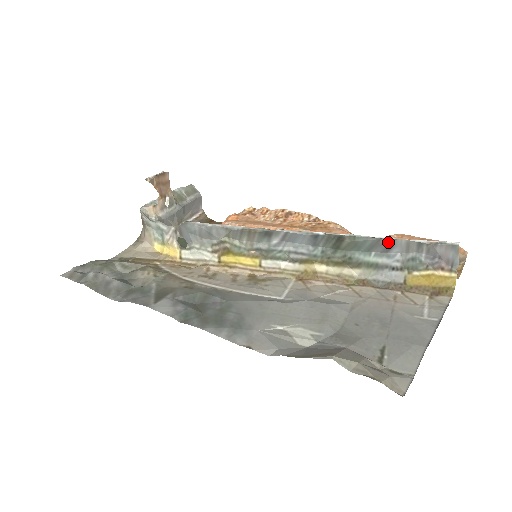
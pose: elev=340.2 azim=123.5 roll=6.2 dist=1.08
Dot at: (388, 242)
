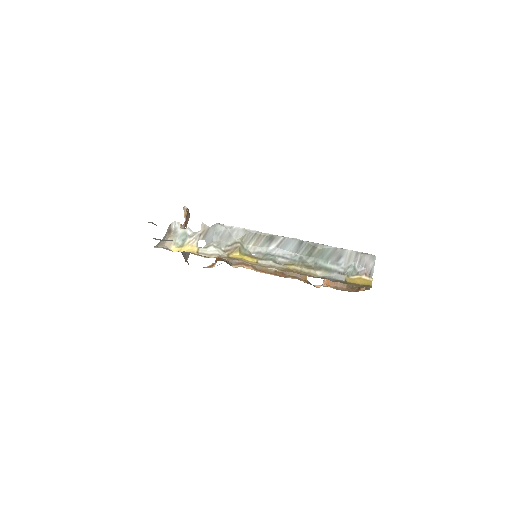
Dot at: (341, 251)
